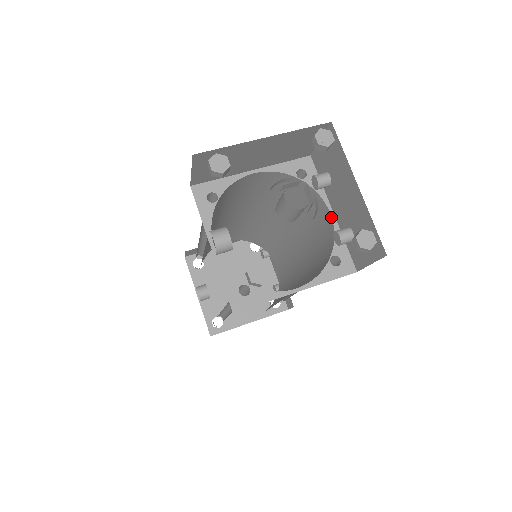
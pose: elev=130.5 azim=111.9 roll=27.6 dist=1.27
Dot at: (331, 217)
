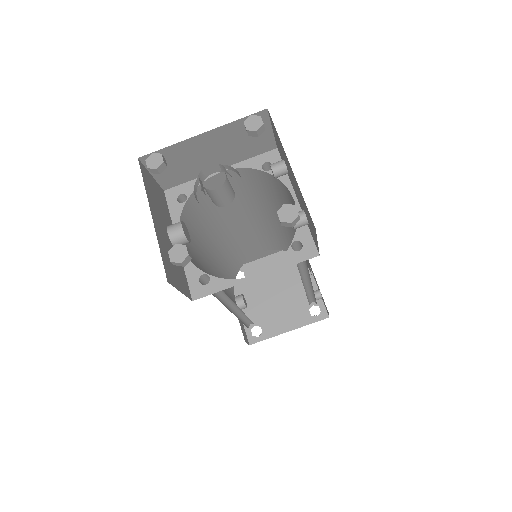
Dot at: (295, 204)
